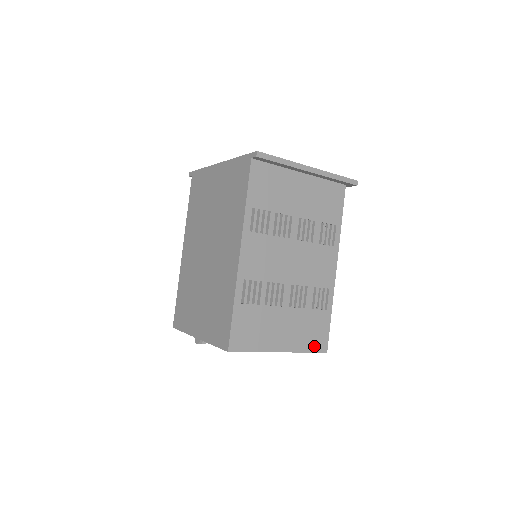
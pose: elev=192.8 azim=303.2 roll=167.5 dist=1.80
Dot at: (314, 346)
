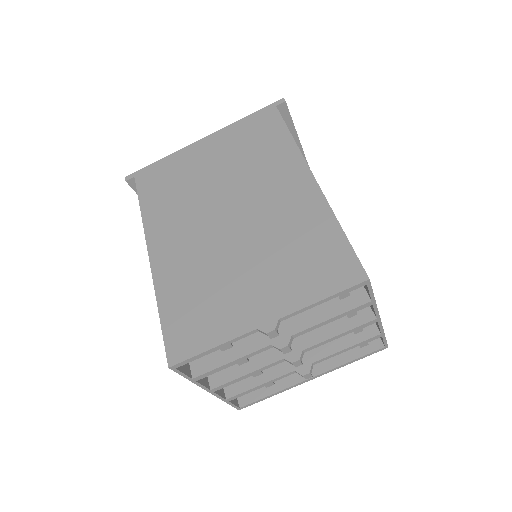
Dot at: occluded
